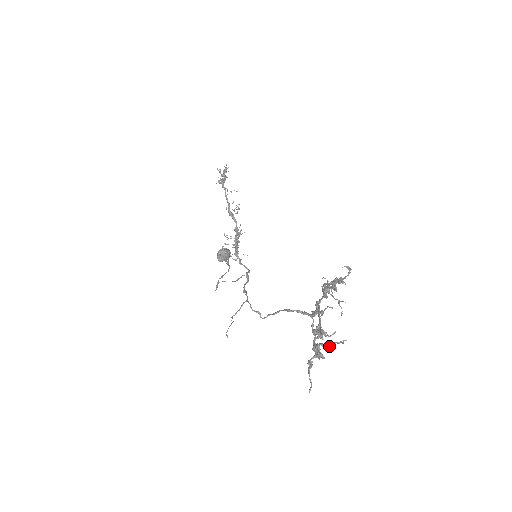
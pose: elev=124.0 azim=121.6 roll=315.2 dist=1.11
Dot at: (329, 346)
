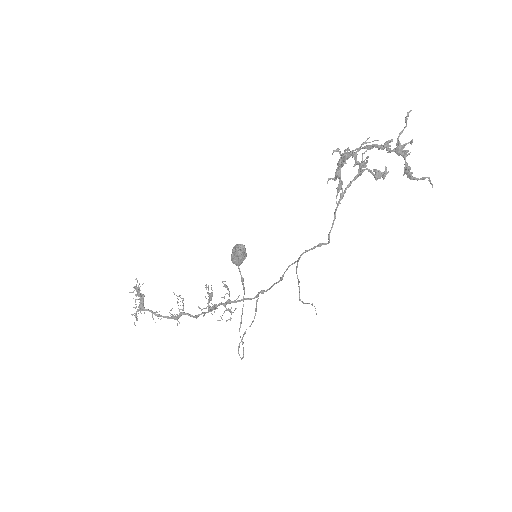
Dot at: (406, 126)
